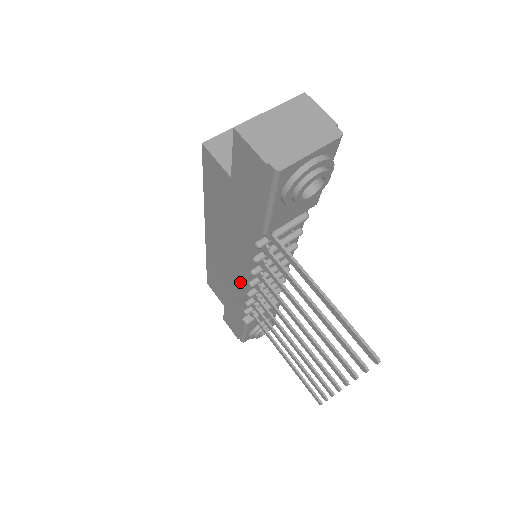
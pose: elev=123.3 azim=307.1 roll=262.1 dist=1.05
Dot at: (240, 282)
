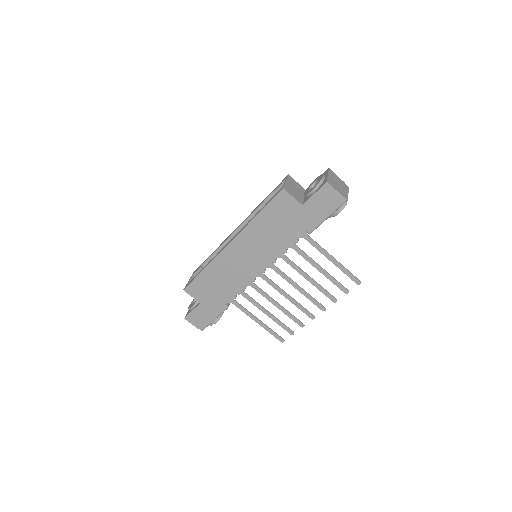
Dot at: (253, 272)
